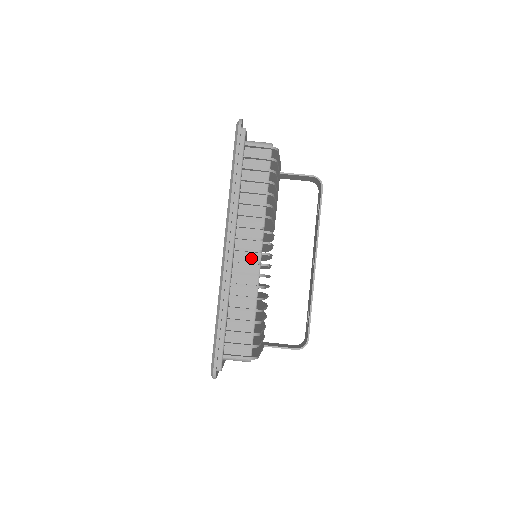
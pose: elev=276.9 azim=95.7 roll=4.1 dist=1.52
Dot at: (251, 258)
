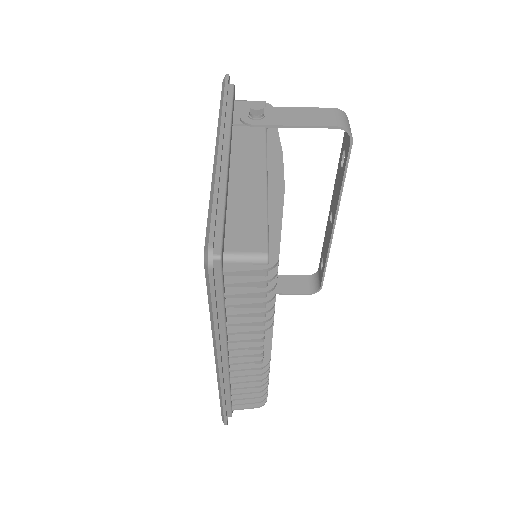
Dot at: occluded
